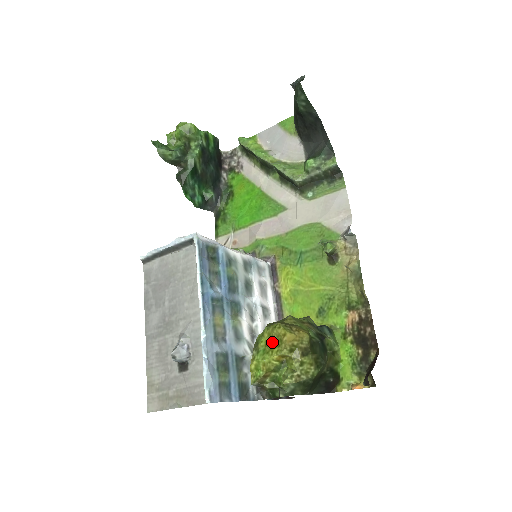
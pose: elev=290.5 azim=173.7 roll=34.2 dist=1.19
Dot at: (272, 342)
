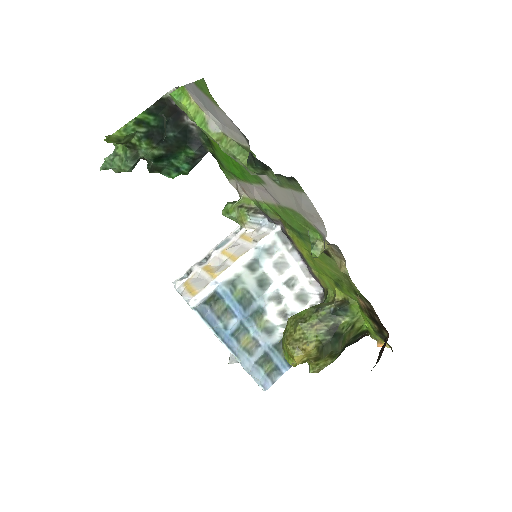
Dot at: (289, 354)
